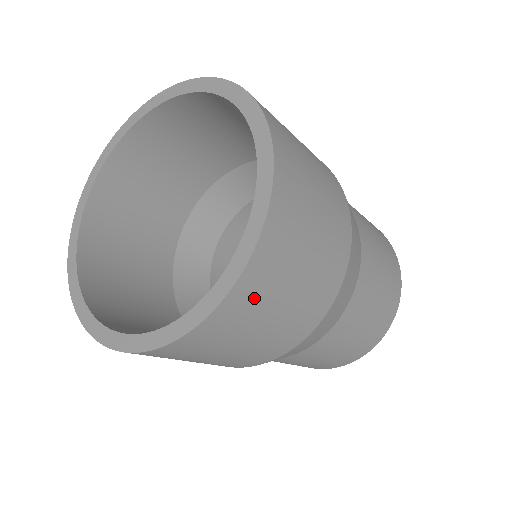
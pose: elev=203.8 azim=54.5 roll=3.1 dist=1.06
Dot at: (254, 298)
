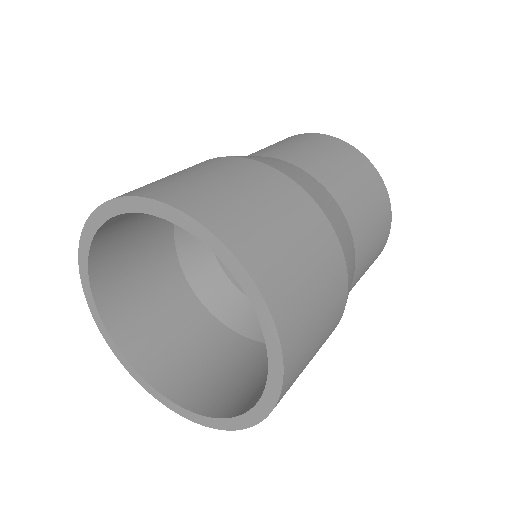
Dot at: (273, 267)
